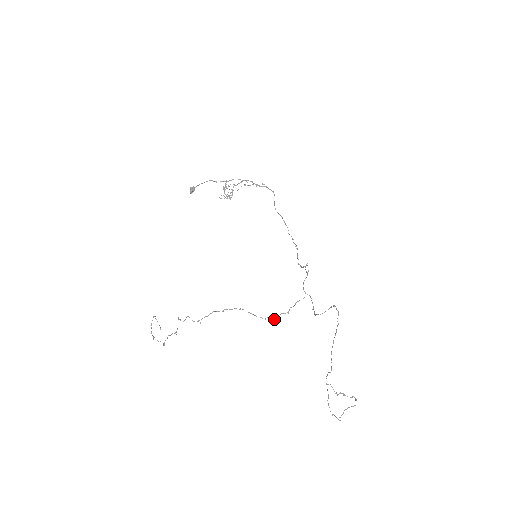
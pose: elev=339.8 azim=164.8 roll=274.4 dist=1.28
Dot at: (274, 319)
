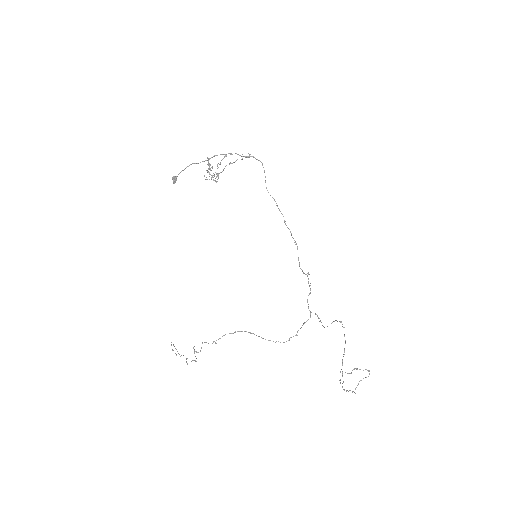
Dot at: (284, 342)
